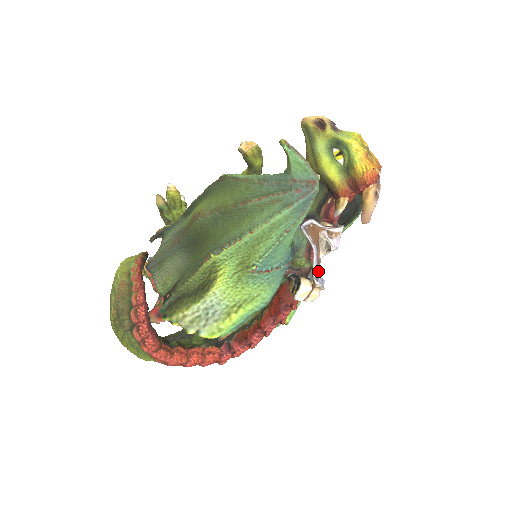
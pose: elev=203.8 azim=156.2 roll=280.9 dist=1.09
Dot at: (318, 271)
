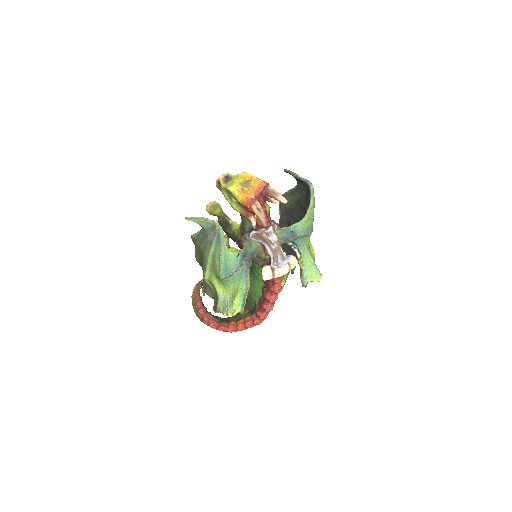
Dot at: (277, 256)
